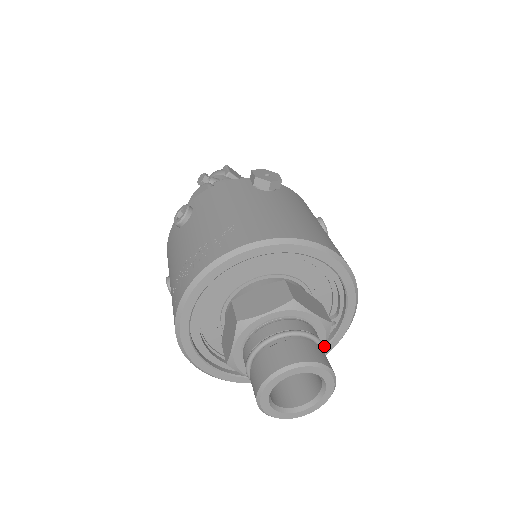
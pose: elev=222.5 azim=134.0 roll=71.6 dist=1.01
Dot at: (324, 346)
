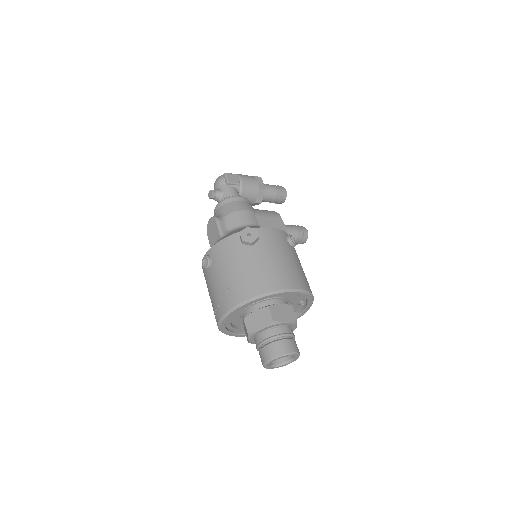
Dot at: (296, 327)
